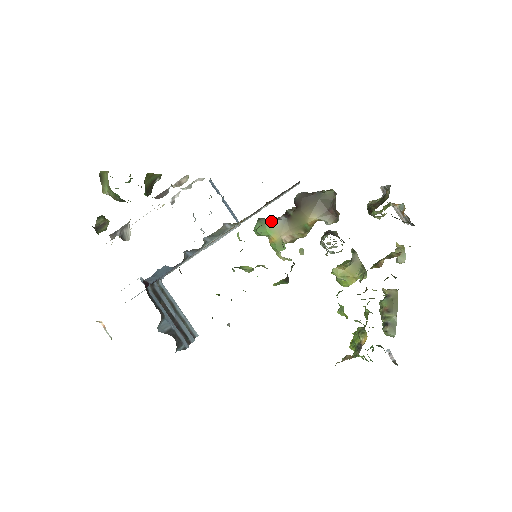
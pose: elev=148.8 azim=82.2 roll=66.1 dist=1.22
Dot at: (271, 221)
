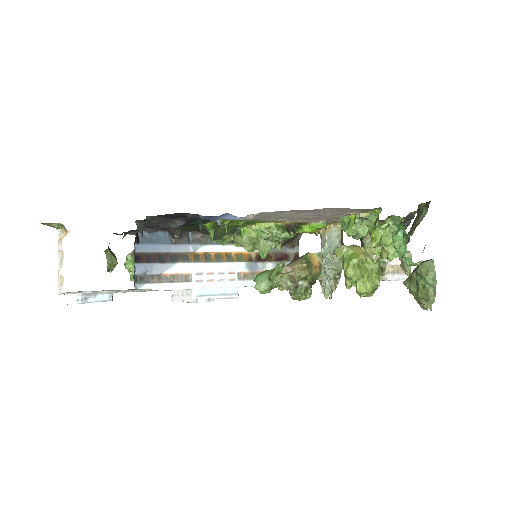
Dot at: occluded
